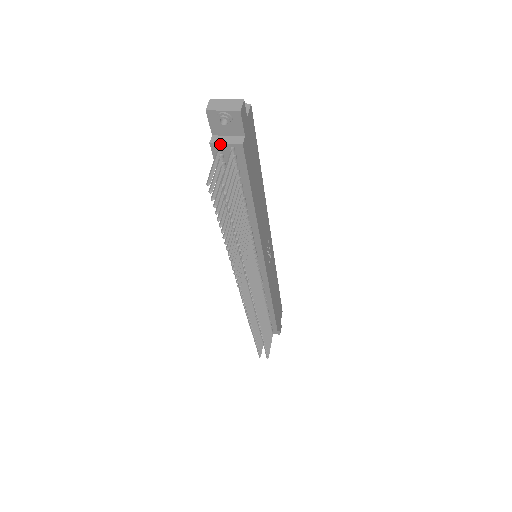
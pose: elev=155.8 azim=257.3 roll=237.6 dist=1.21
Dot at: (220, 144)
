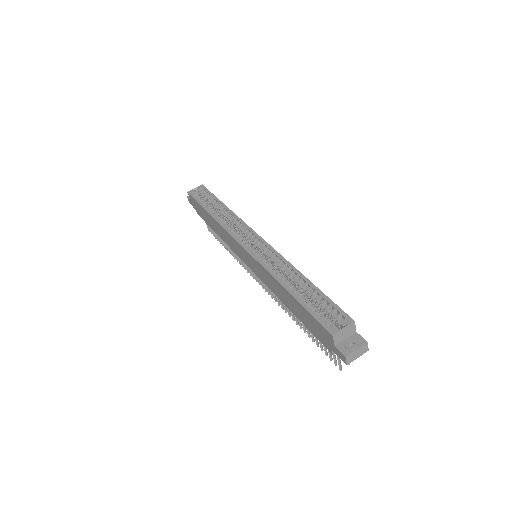
Dot at: occluded
